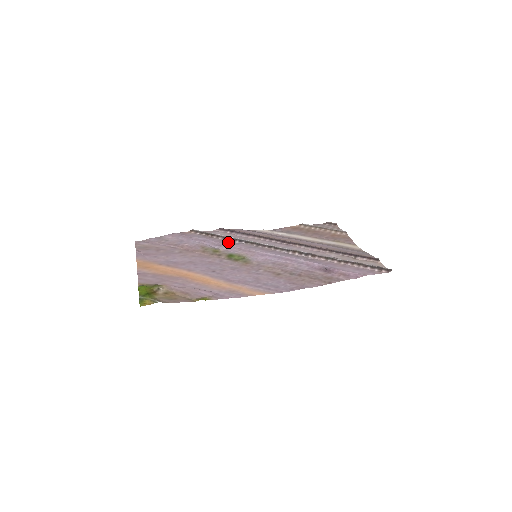
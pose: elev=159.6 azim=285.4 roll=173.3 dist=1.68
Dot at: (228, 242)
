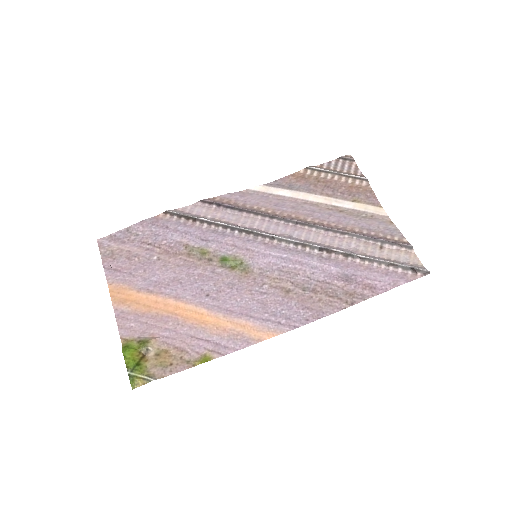
Dot at: (217, 233)
